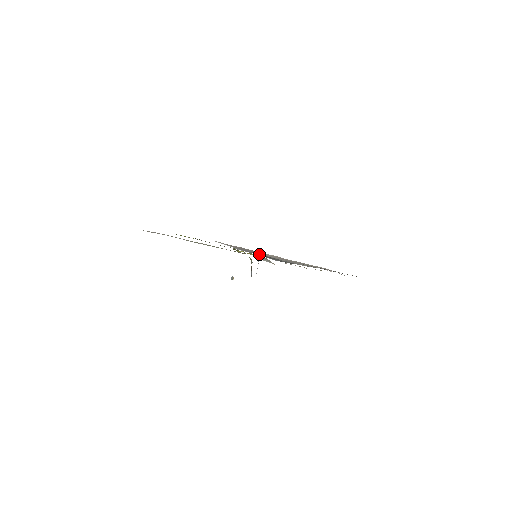
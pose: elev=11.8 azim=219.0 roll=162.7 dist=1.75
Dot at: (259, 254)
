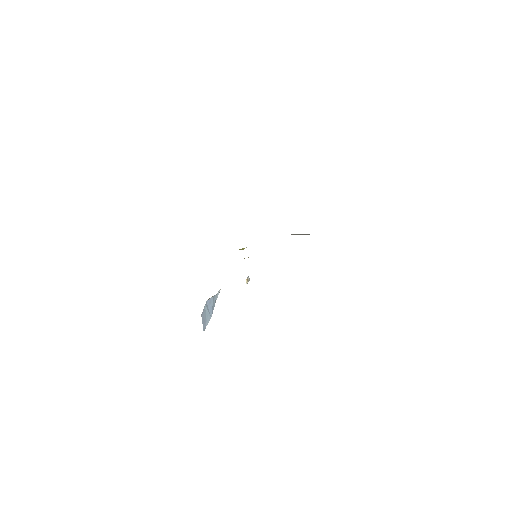
Dot at: occluded
